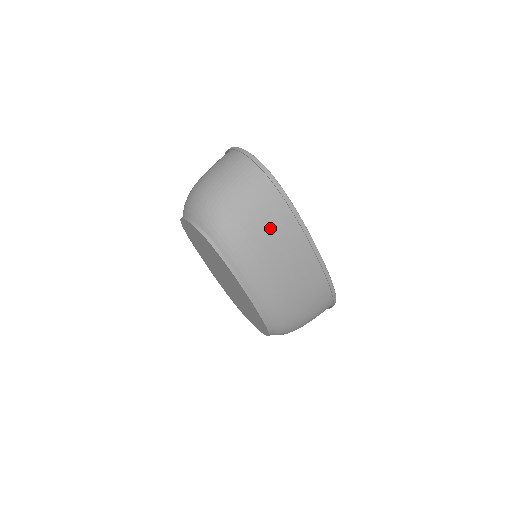
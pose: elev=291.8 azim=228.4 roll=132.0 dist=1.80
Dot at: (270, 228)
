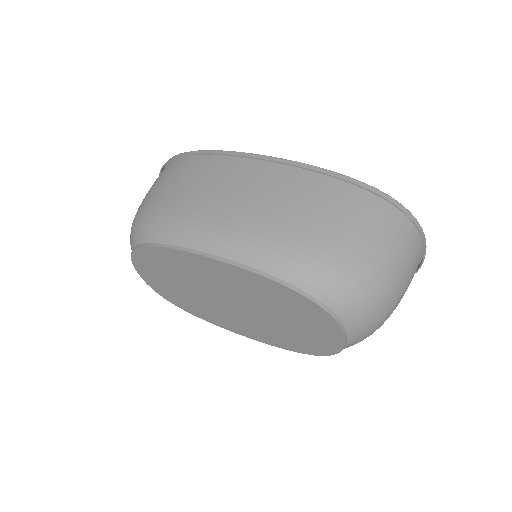
Dot at: (189, 181)
